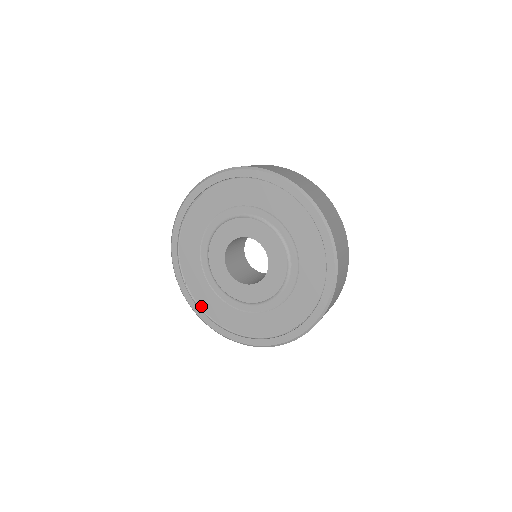
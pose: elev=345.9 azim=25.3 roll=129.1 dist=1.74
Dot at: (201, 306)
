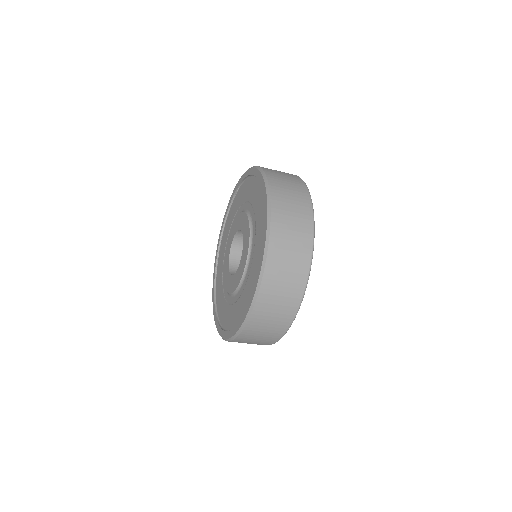
Dot at: (216, 286)
